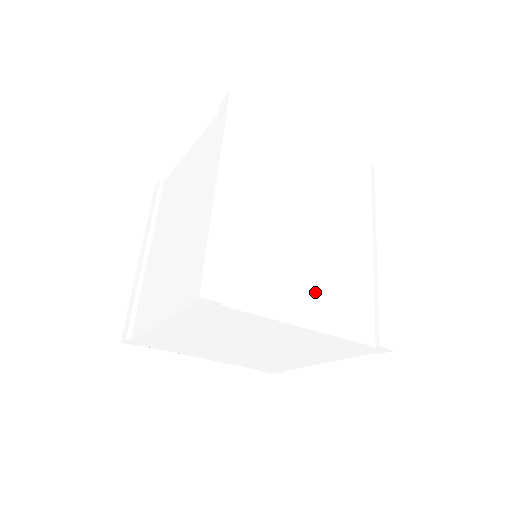
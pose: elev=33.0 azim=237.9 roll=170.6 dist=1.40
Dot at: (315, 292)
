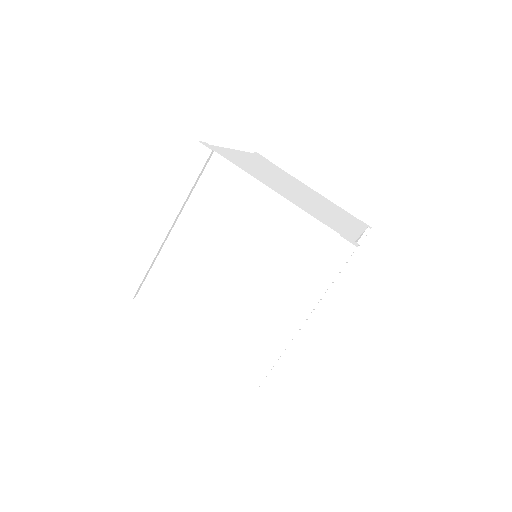
Dot at: occluded
